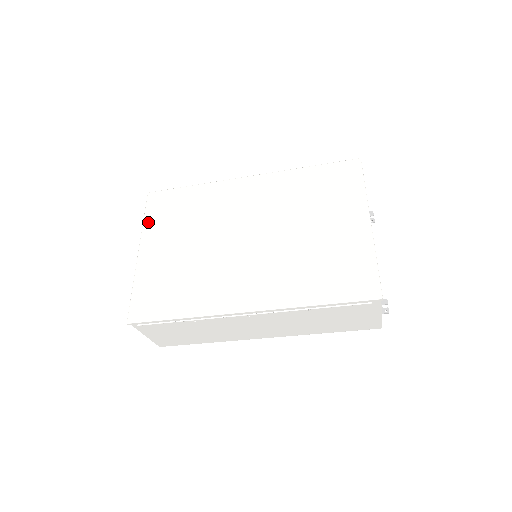
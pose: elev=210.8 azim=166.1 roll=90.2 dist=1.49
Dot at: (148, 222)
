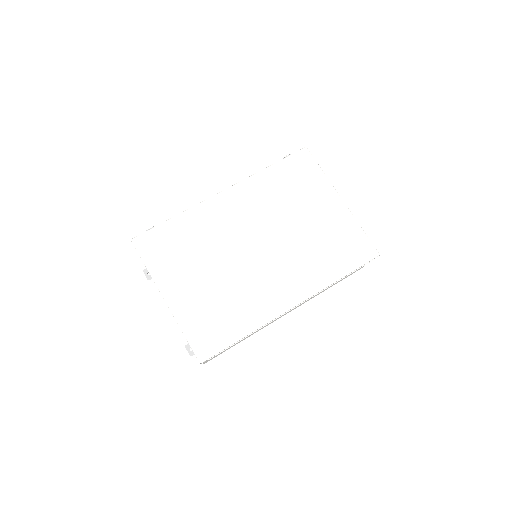
Dot at: (153, 268)
